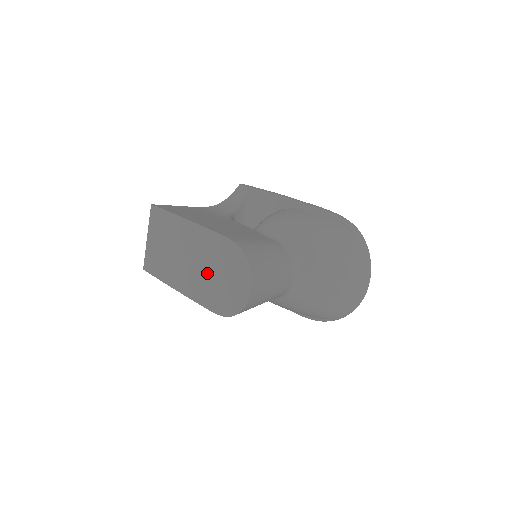
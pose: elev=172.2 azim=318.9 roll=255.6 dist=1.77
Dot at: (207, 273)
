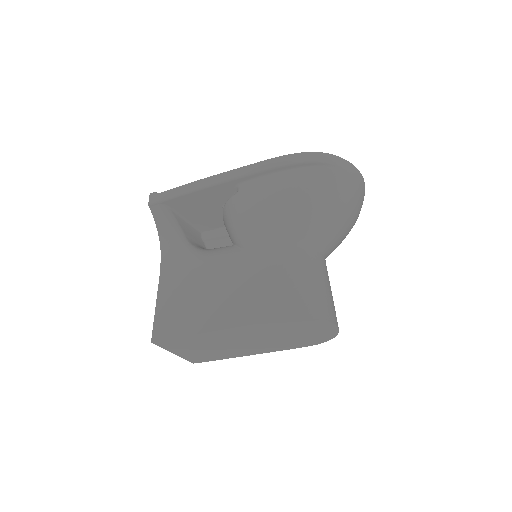
Dot at: (274, 339)
